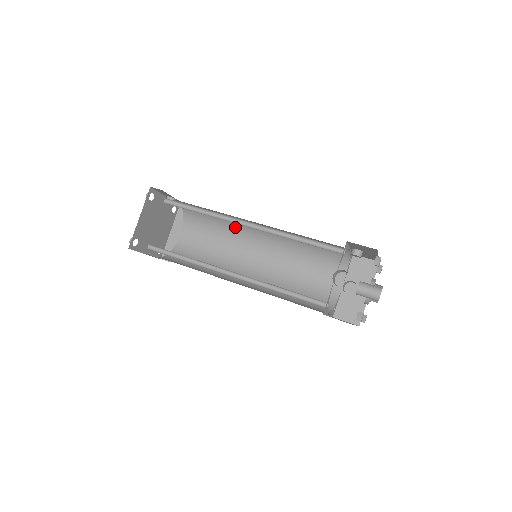
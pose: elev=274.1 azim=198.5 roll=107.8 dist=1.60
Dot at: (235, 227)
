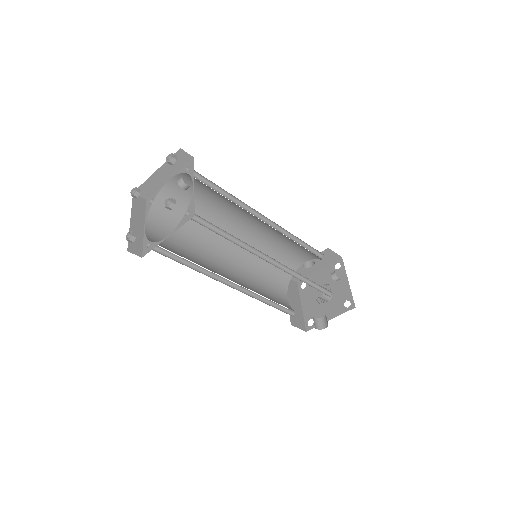
Dot at: (243, 209)
